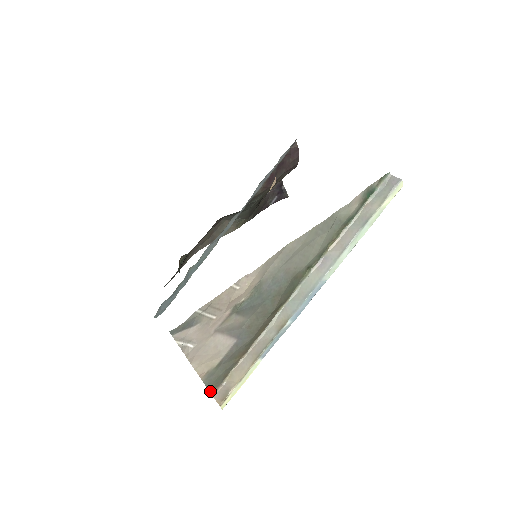
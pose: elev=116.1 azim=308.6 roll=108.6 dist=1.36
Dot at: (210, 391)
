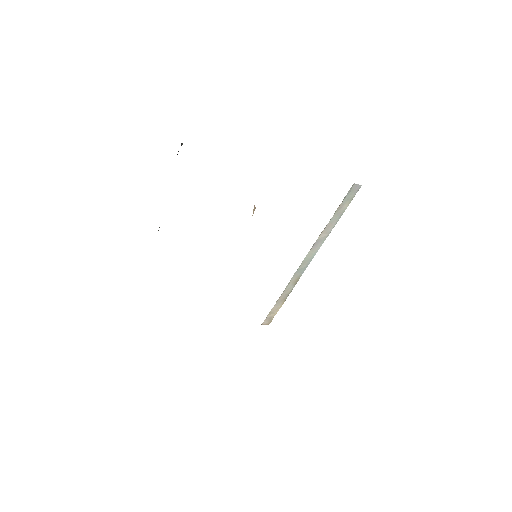
Dot at: occluded
